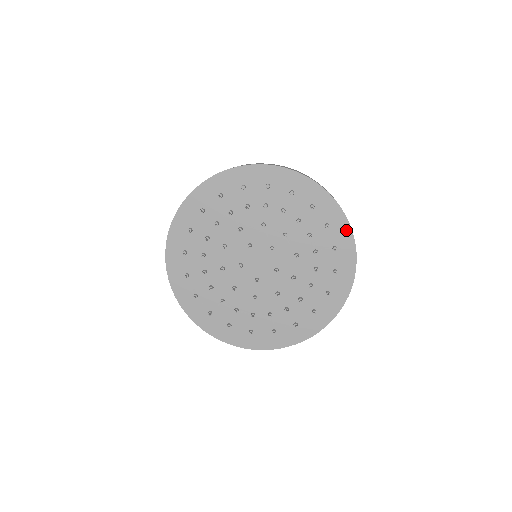
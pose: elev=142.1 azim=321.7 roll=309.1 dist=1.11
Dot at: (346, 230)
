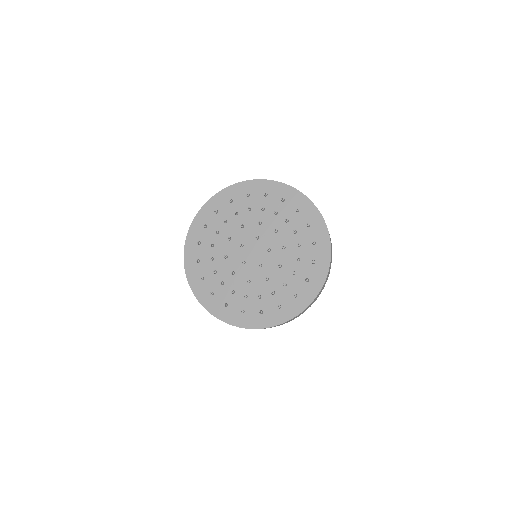
Dot at: (323, 274)
